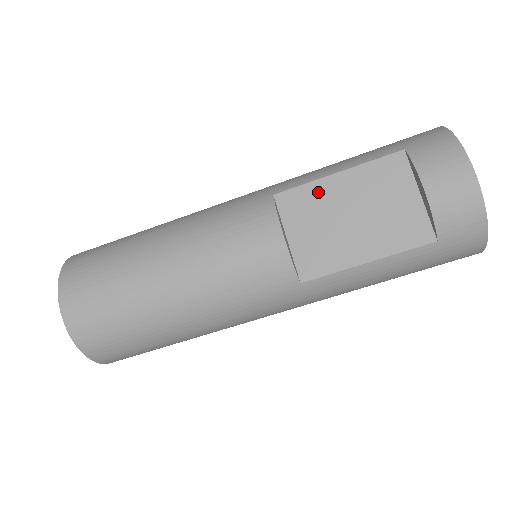
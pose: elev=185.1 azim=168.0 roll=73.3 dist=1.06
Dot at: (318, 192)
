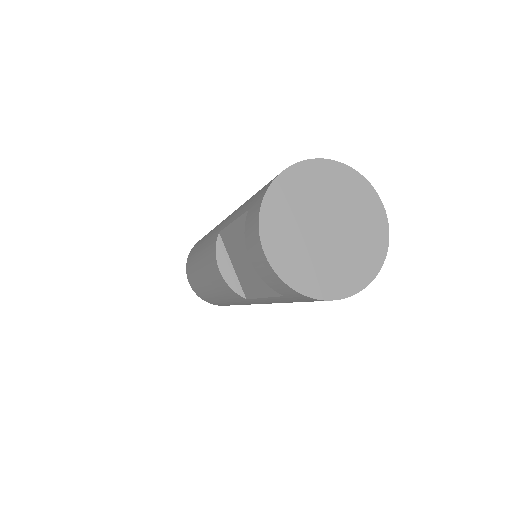
Dot at: (231, 236)
